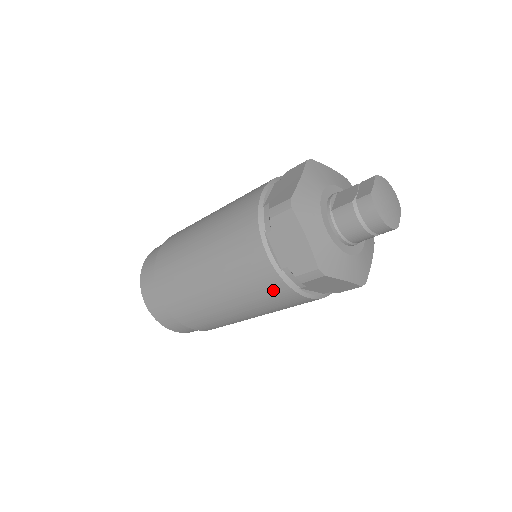
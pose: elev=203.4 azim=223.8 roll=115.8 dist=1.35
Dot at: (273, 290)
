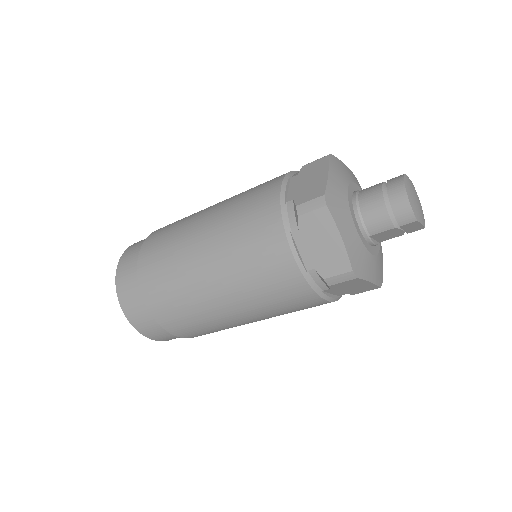
Dot at: (263, 226)
